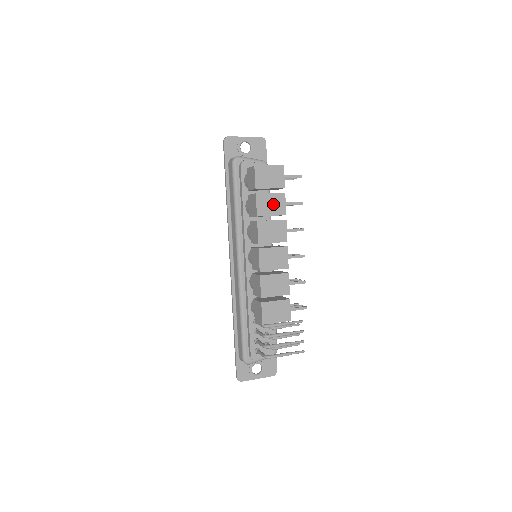
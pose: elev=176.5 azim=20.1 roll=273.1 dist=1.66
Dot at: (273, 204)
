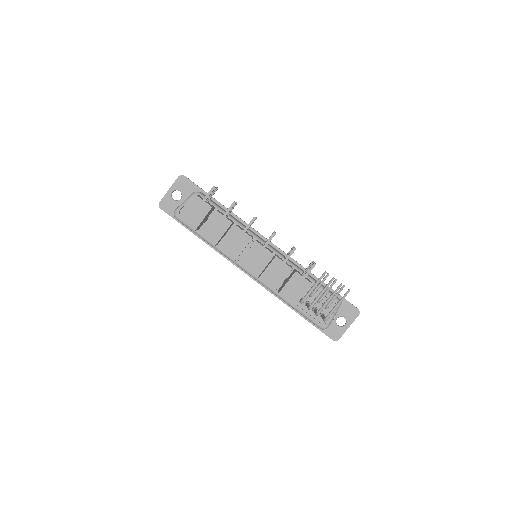
Dot at: (216, 226)
